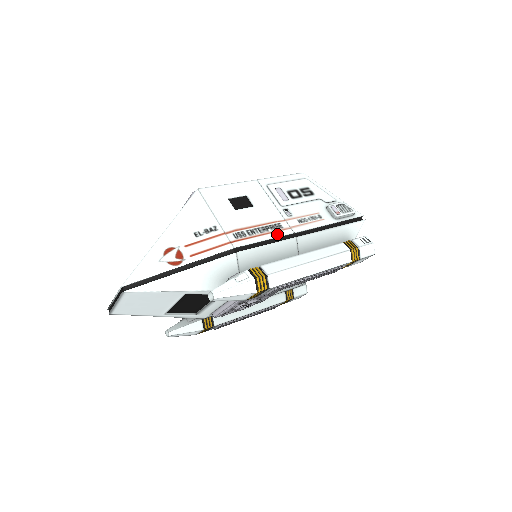
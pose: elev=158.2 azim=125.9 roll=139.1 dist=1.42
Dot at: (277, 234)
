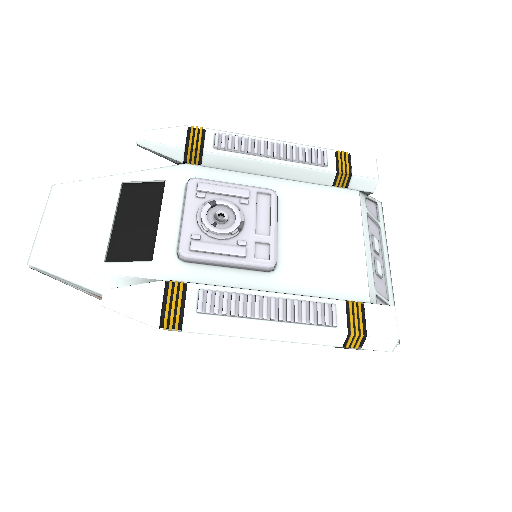
Dot at: occluded
